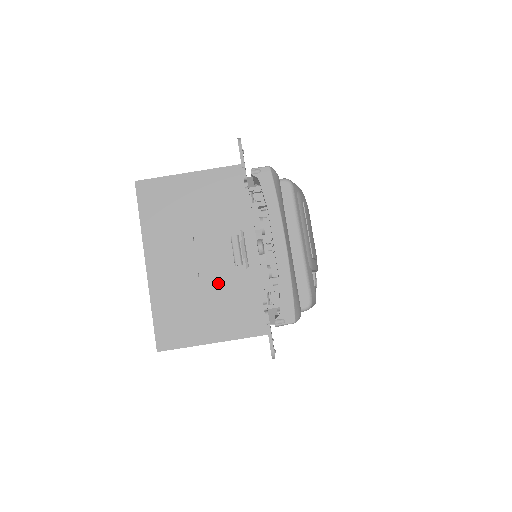
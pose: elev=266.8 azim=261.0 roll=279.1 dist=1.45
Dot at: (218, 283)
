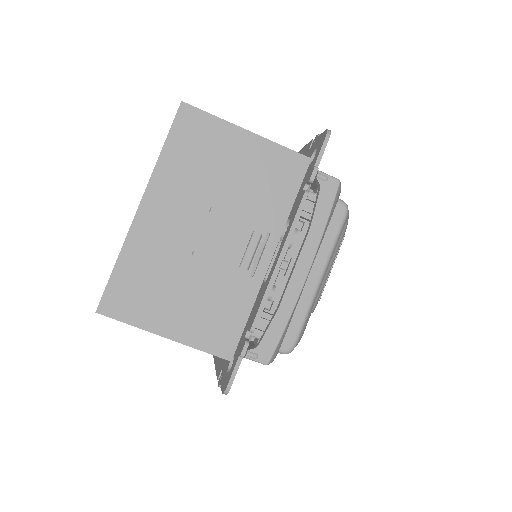
Dot at: (209, 275)
